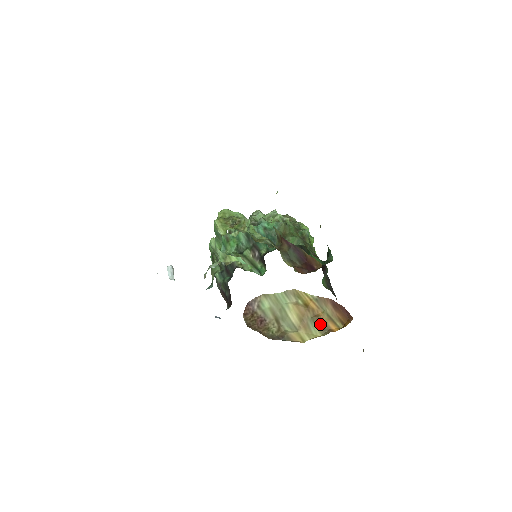
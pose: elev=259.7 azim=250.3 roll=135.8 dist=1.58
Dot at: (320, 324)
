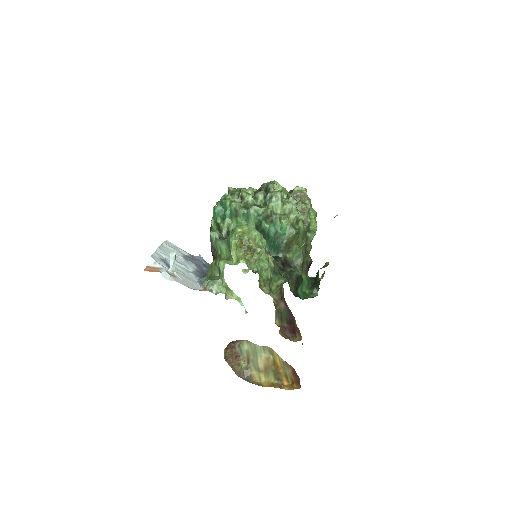
Dot at: (277, 375)
